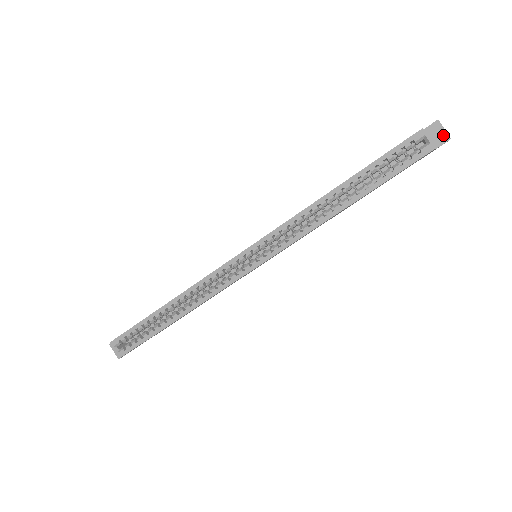
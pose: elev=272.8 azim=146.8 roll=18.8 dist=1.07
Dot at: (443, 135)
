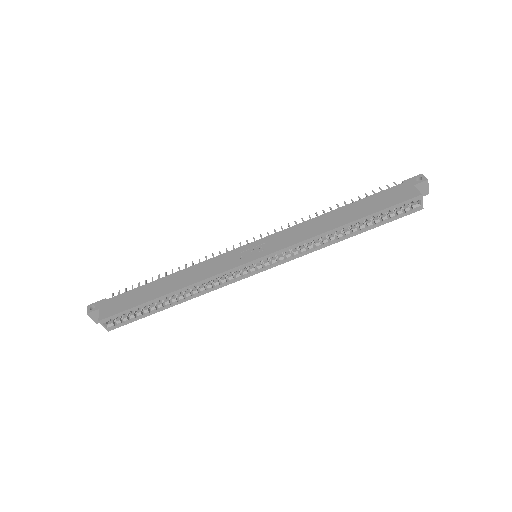
Dot at: (426, 191)
